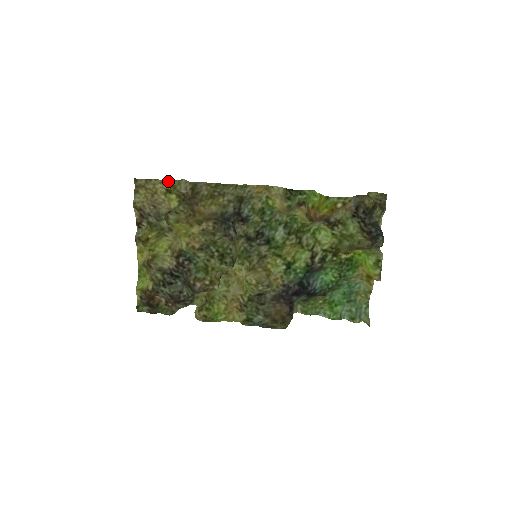
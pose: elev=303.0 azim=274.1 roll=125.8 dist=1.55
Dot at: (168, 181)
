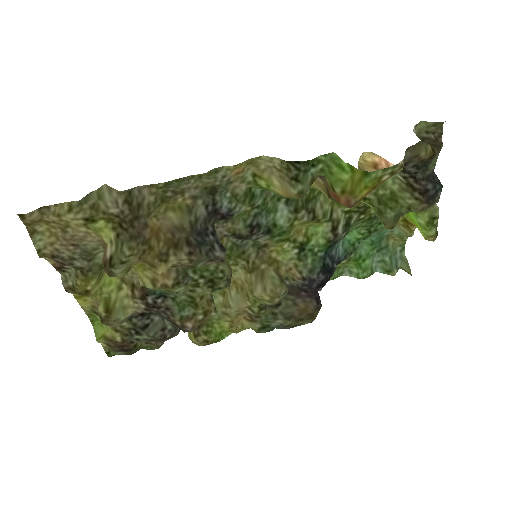
Dot at: (80, 201)
